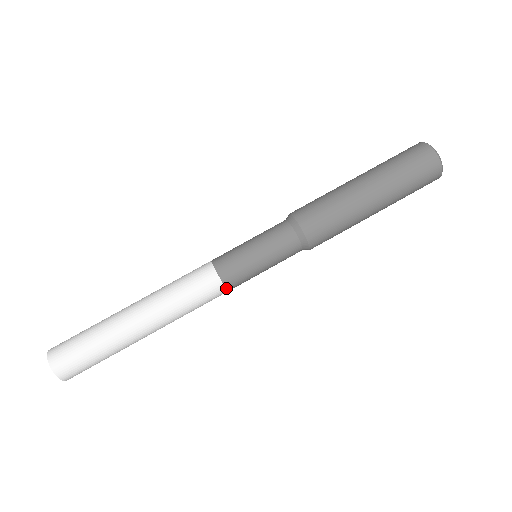
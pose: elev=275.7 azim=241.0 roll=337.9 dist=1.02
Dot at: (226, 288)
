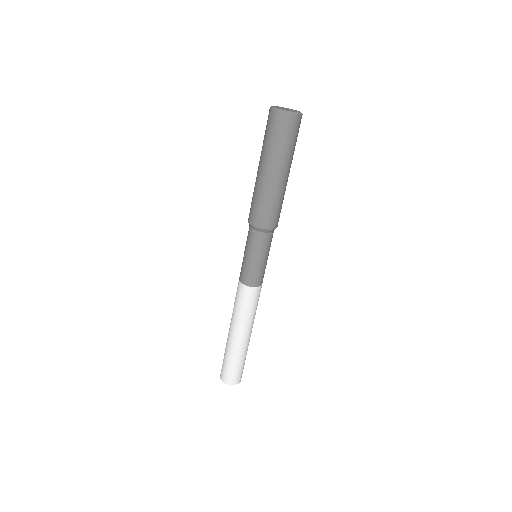
Dot at: (258, 286)
